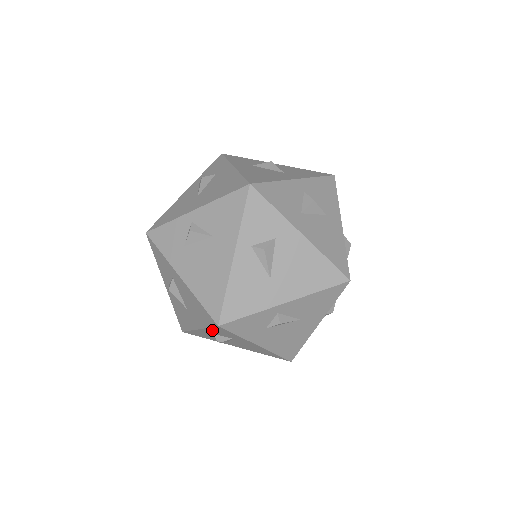
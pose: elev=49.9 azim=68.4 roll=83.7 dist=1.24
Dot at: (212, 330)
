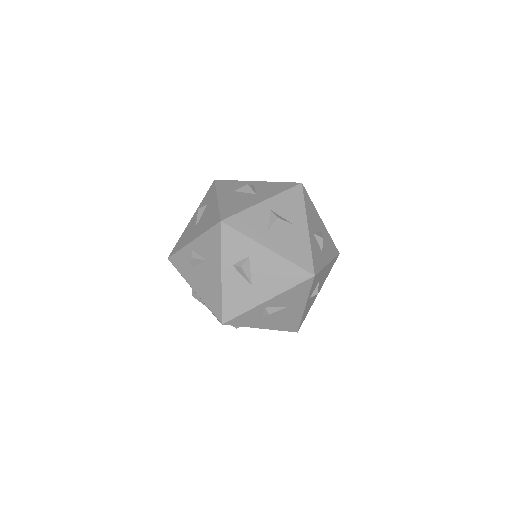
Dot at: occluded
